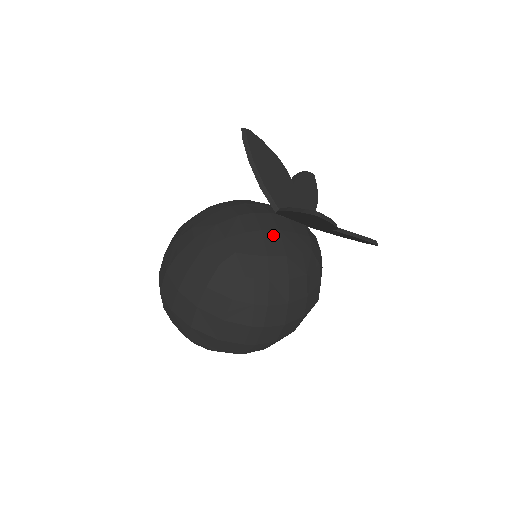
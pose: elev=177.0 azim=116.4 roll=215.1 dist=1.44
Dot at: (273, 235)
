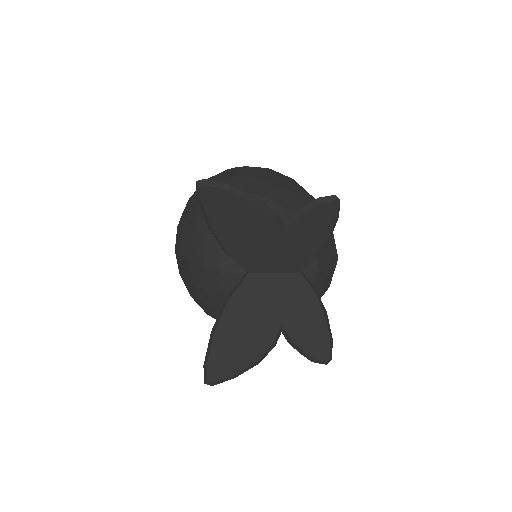
Dot at: occluded
